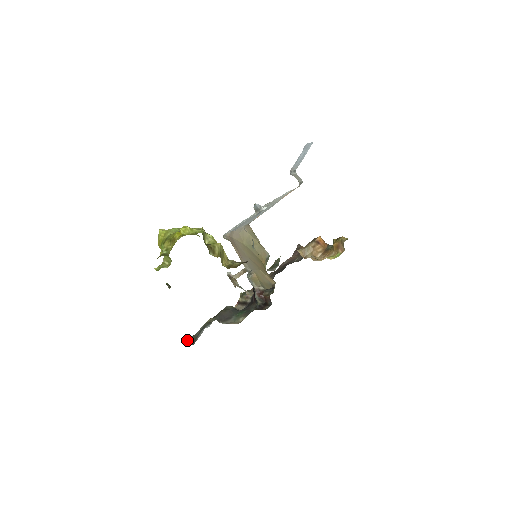
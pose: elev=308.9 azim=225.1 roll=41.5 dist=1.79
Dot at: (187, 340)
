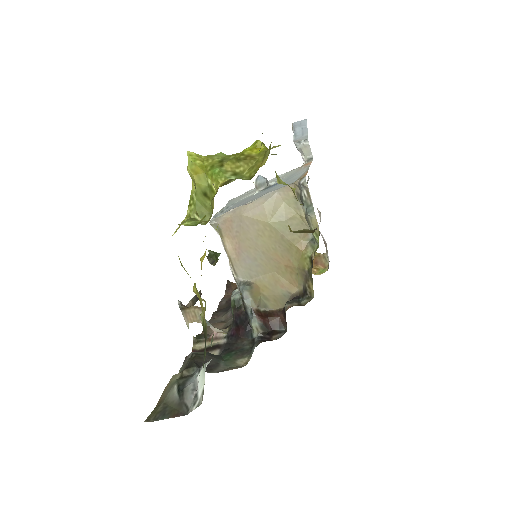
Dot at: (151, 416)
